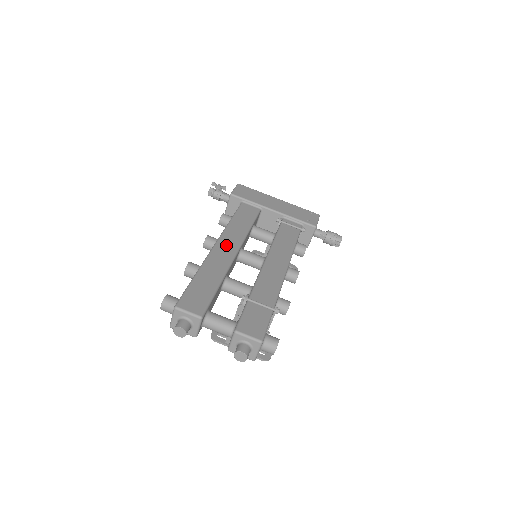
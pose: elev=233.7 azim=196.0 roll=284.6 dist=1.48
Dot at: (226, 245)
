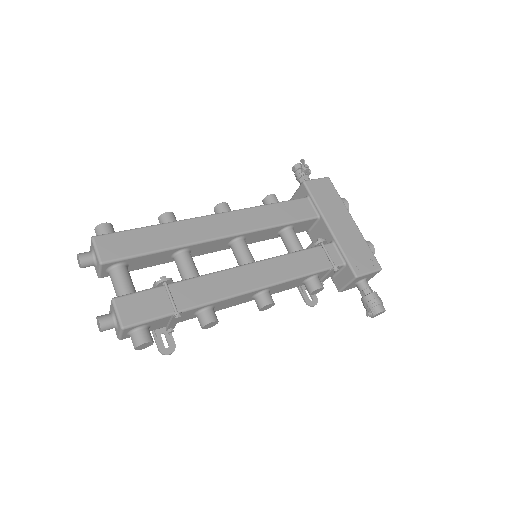
Dot at: (224, 222)
